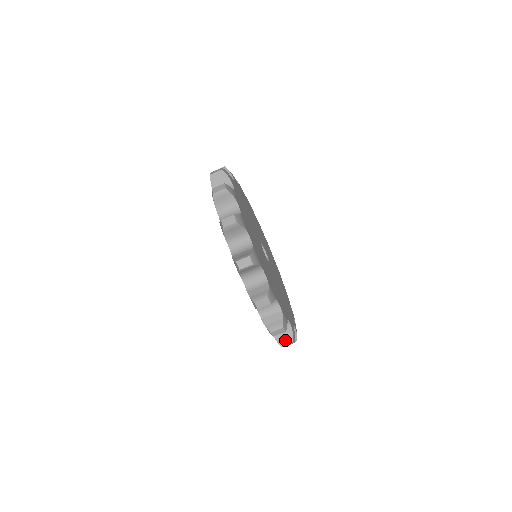
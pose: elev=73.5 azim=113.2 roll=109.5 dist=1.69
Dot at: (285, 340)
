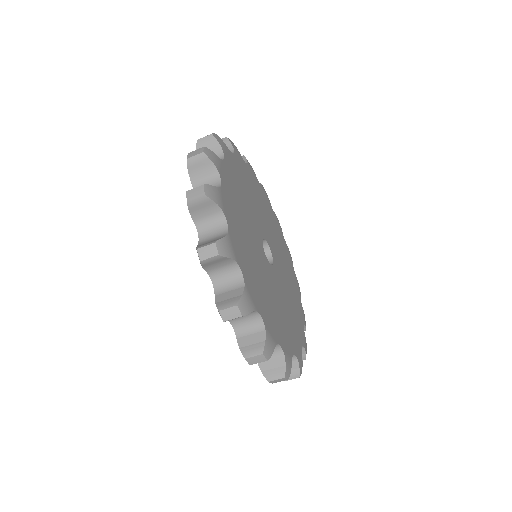
Dot at: occluded
